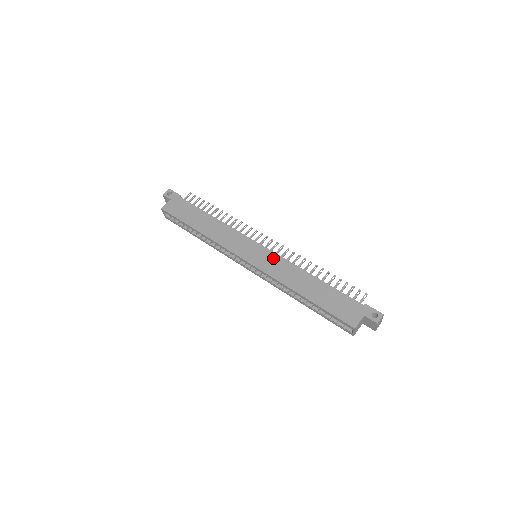
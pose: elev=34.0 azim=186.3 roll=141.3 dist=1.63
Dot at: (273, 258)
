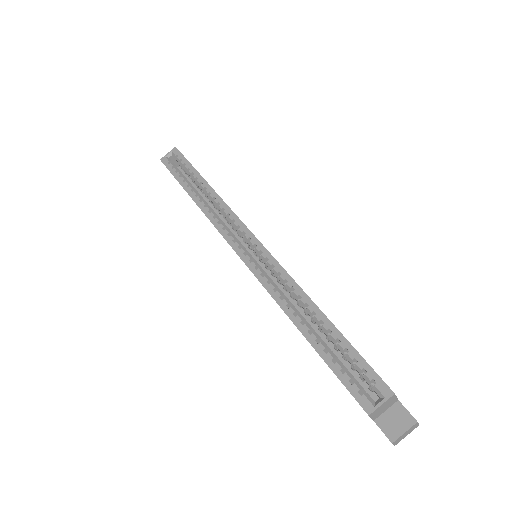
Dot at: occluded
